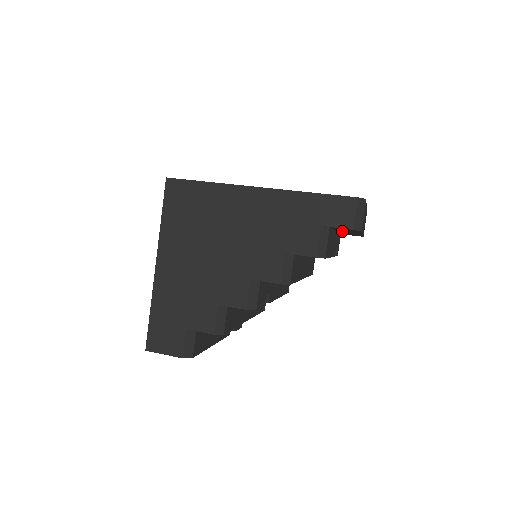
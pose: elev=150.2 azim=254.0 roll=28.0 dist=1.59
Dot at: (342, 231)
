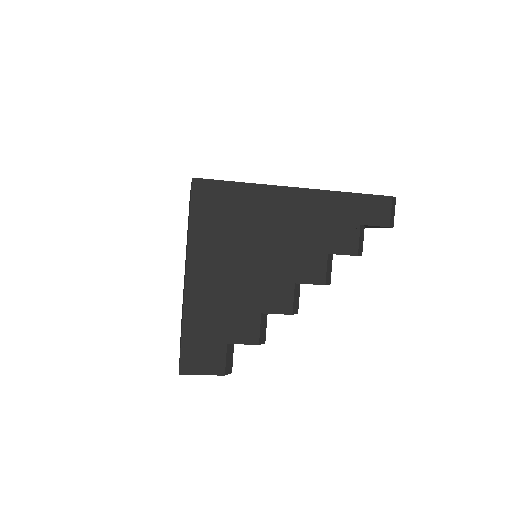
Dot at: occluded
